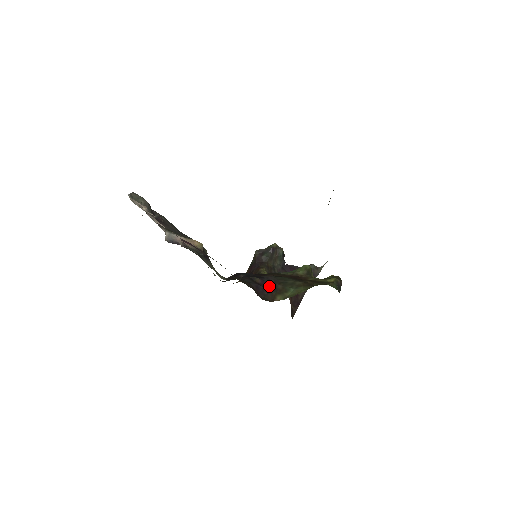
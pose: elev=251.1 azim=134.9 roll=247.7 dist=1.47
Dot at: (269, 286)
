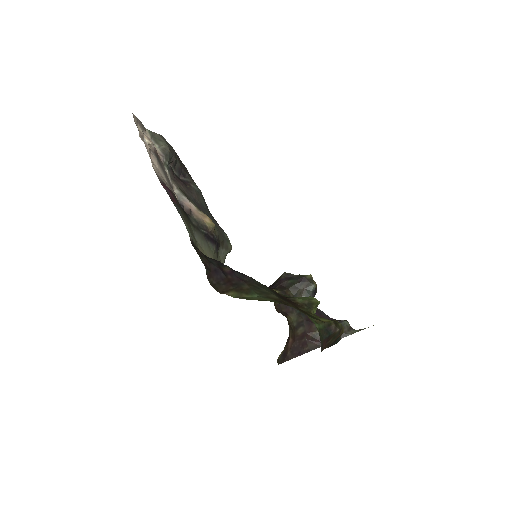
Dot at: (233, 279)
